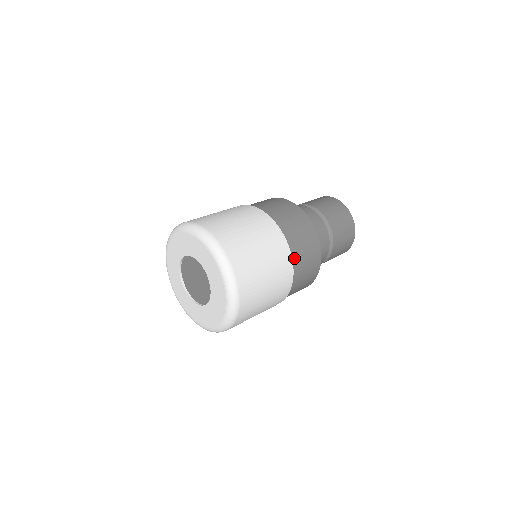
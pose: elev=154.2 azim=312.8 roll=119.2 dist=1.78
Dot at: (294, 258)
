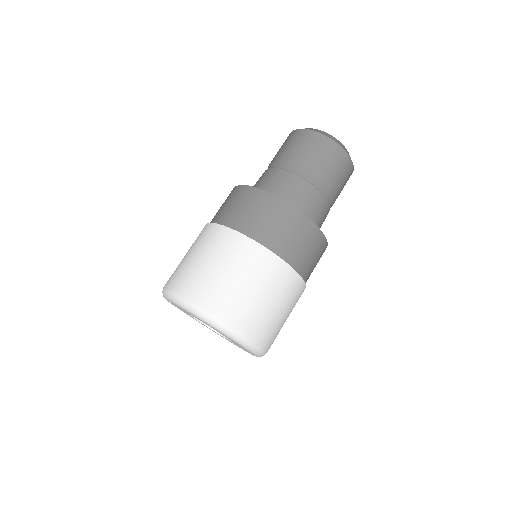
Dot at: (306, 281)
